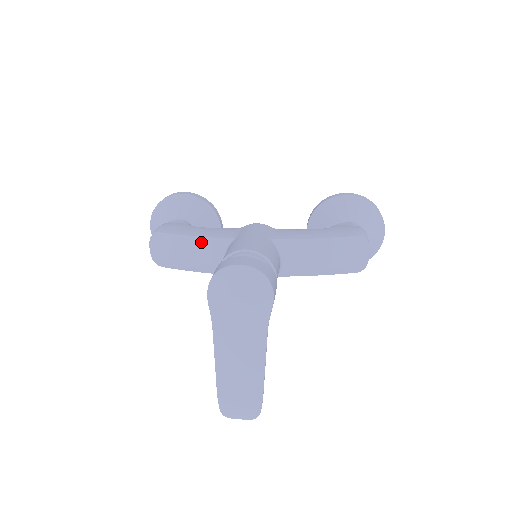
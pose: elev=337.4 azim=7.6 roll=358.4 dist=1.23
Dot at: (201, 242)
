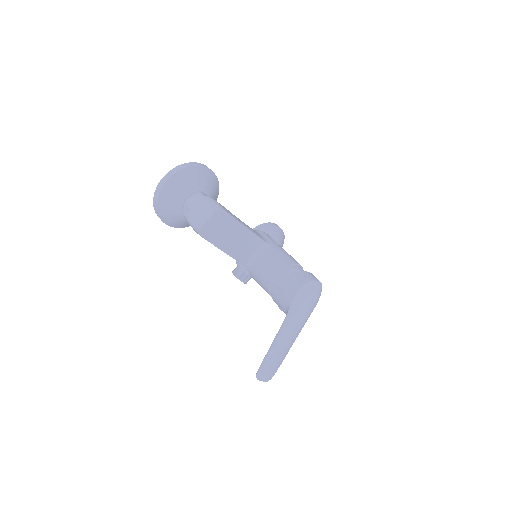
Dot at: (250, 236)
